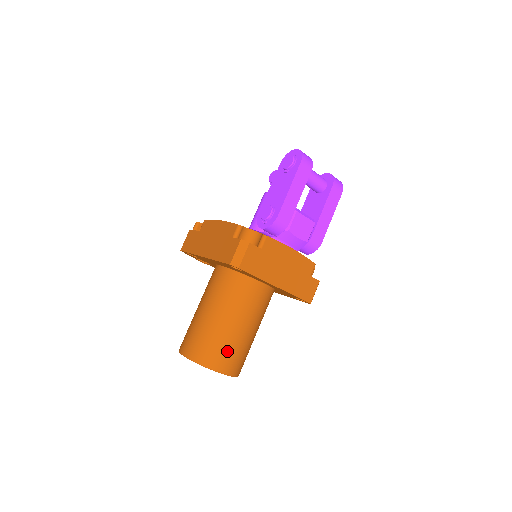
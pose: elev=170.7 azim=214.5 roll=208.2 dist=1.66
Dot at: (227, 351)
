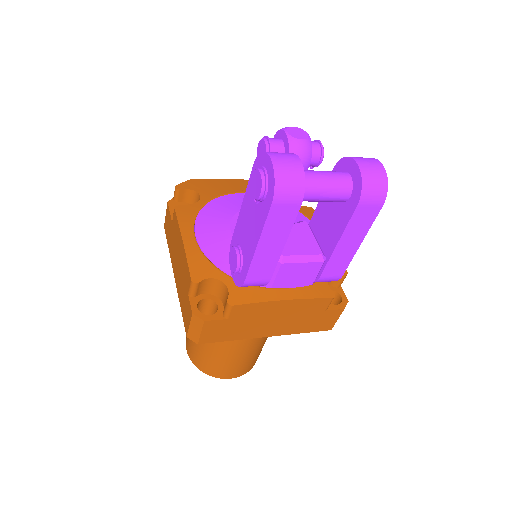
Dot at: (227, 366)
